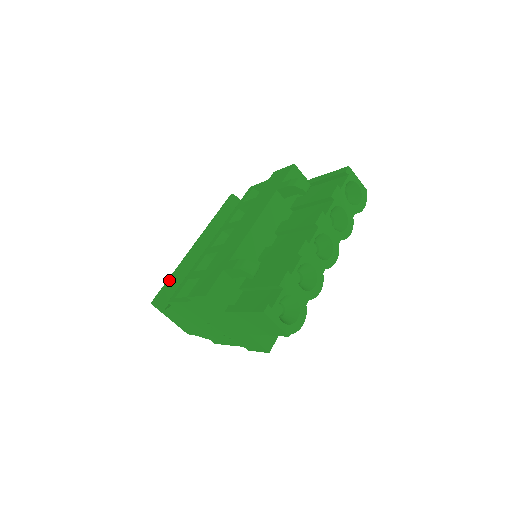
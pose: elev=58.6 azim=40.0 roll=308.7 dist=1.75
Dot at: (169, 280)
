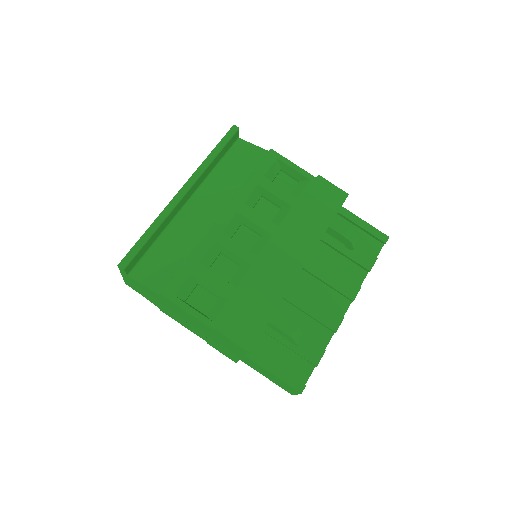
Dot at: (147, 239)
